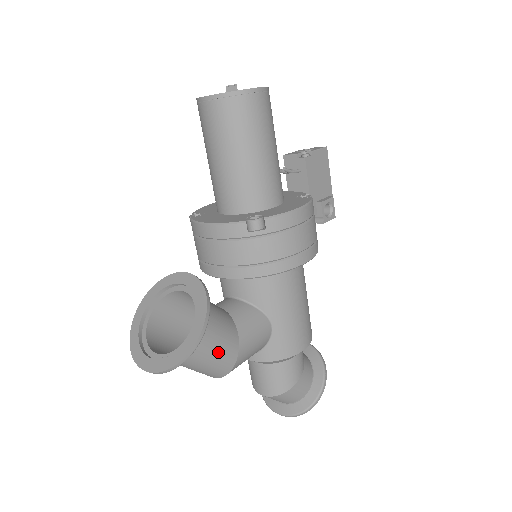
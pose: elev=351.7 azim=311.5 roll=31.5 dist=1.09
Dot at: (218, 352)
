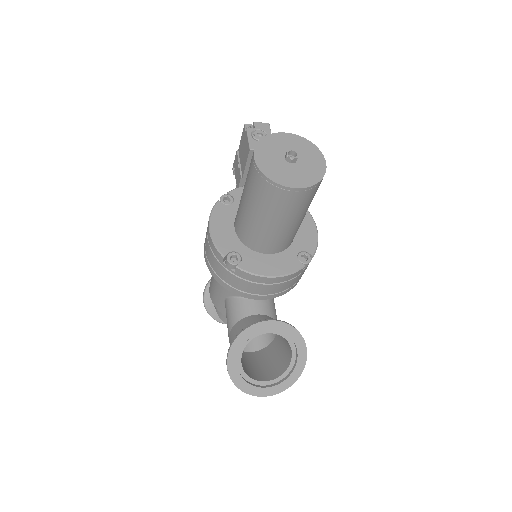
Dot at: (282, 348)
